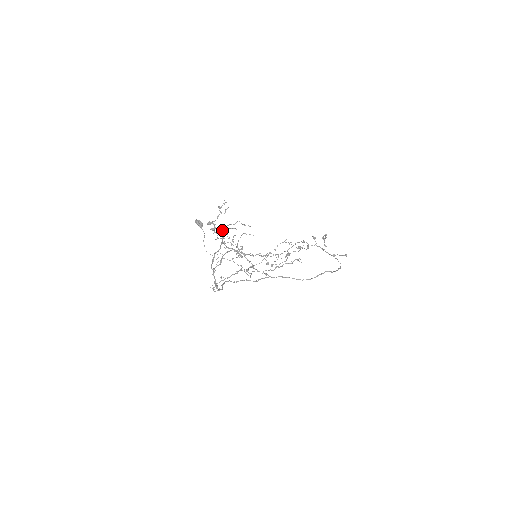
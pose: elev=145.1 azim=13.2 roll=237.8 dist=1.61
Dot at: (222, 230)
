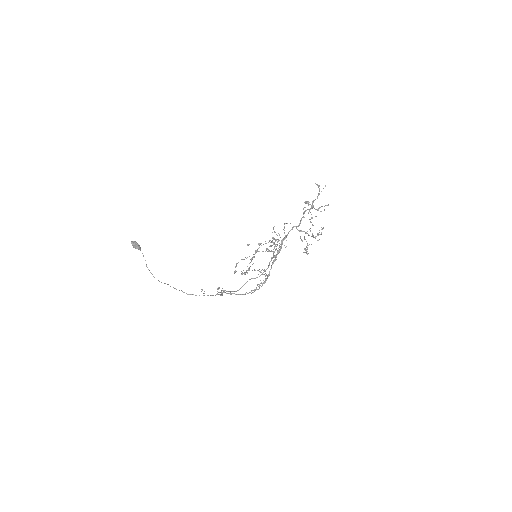
Dot at: (303, 212)
